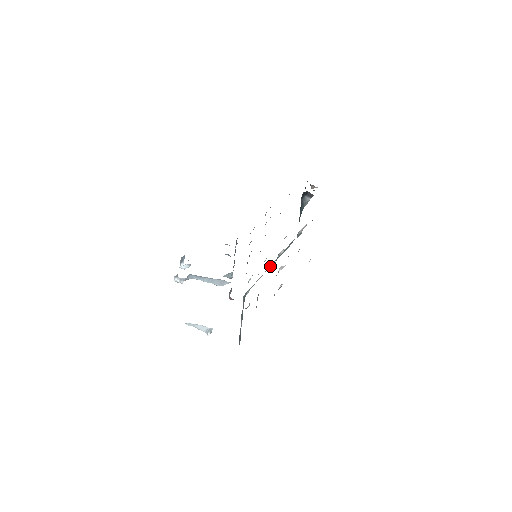
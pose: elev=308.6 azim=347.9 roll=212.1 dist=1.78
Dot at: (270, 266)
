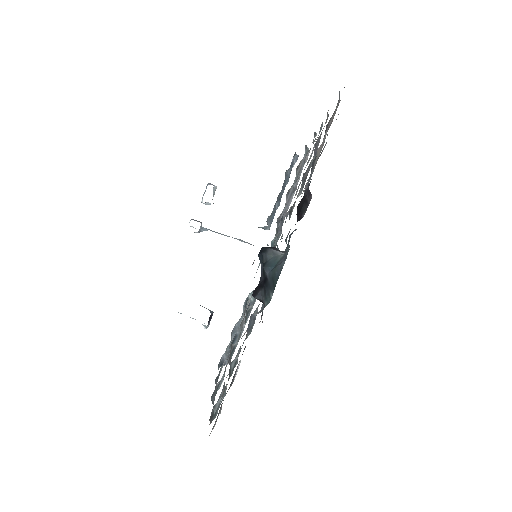
Dot at: occluded
